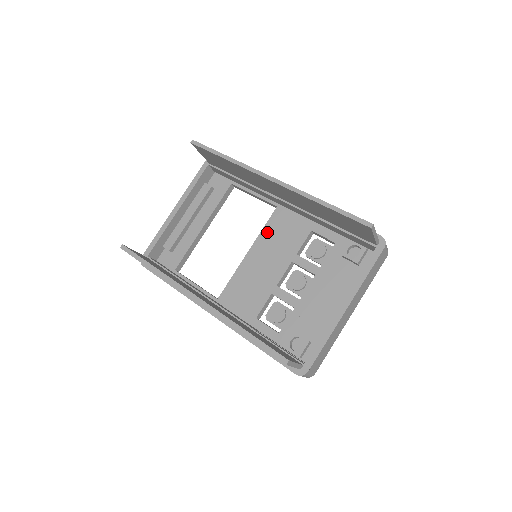
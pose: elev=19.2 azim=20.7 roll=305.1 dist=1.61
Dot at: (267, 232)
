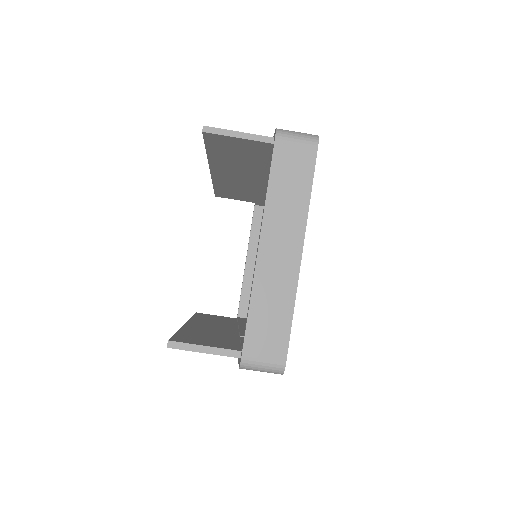
Dot at: occluded
